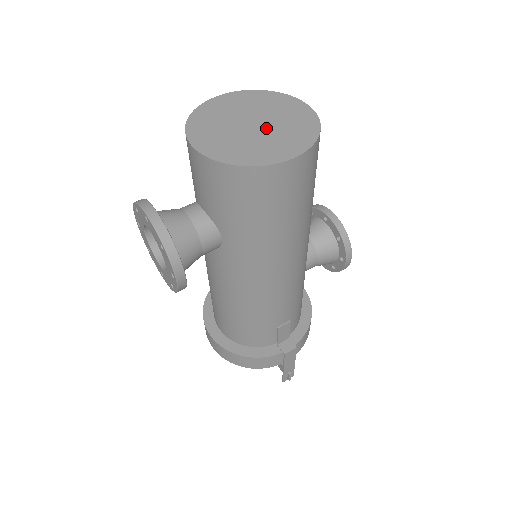
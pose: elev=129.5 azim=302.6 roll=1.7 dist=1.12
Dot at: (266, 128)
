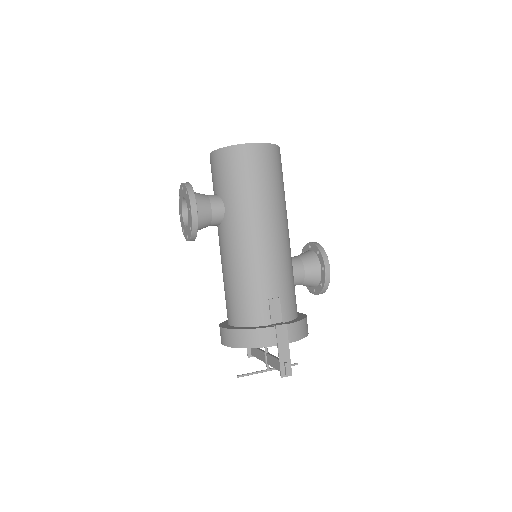
Dot at: occluded
